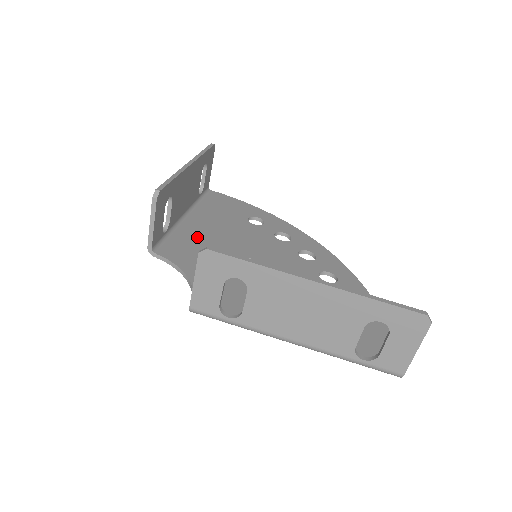
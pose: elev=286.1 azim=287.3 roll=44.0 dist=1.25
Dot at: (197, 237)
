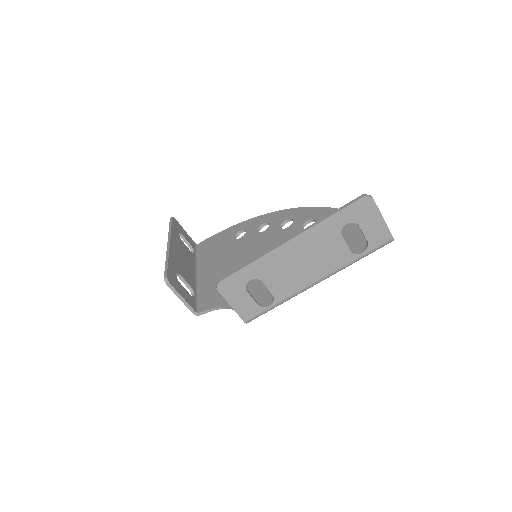
Dot at: (215, 280)
